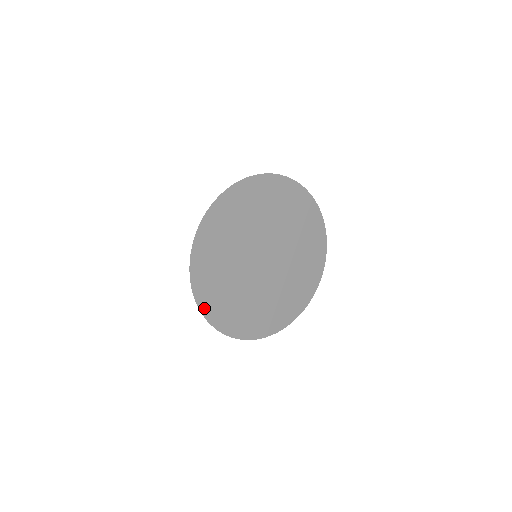
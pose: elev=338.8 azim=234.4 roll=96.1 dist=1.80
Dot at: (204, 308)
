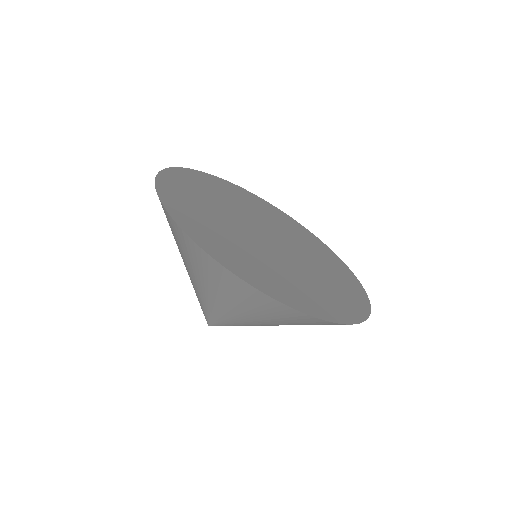
Dot at: (190, 232)
